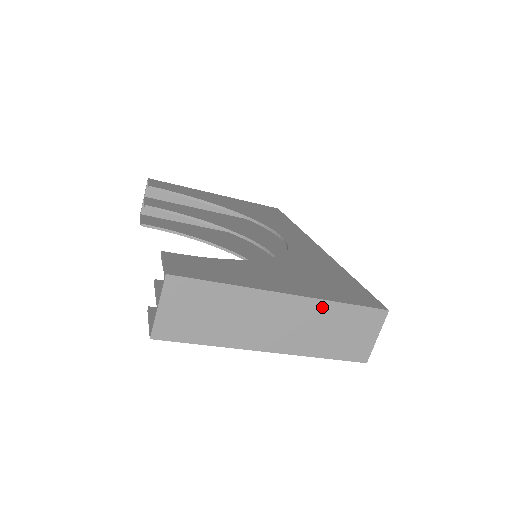
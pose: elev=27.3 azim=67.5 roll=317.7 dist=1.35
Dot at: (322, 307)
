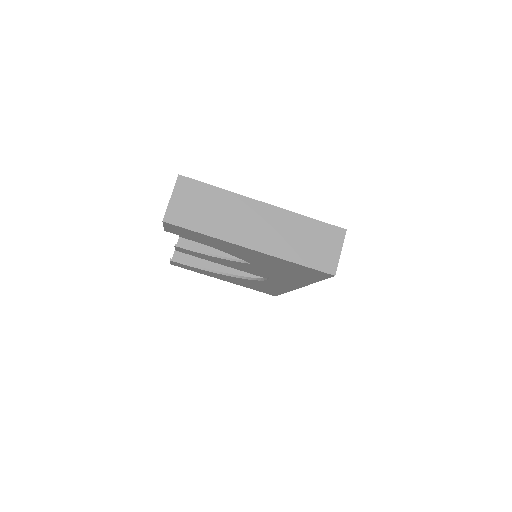
Dot at: (291, 218)
